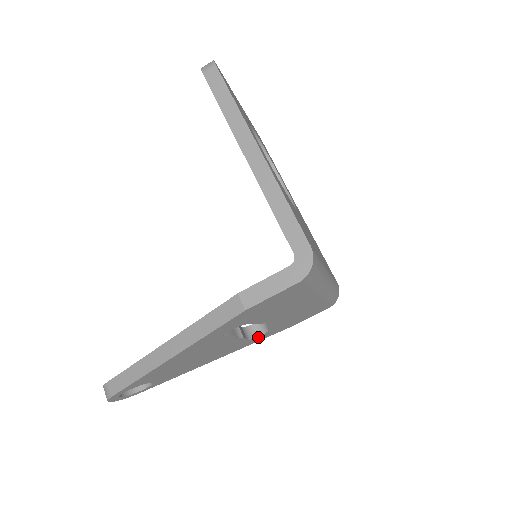
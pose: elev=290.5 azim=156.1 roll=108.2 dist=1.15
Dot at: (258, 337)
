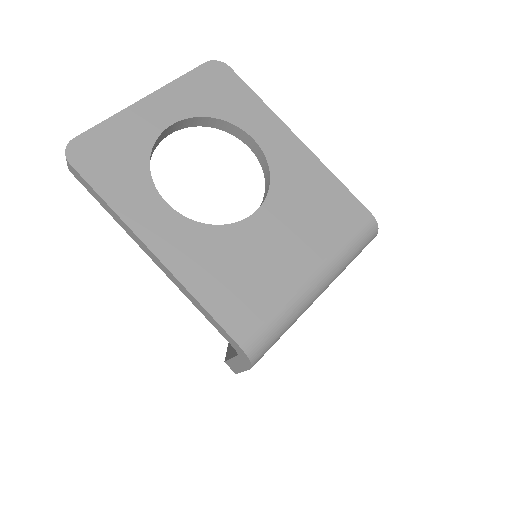
Dot at: occluded
